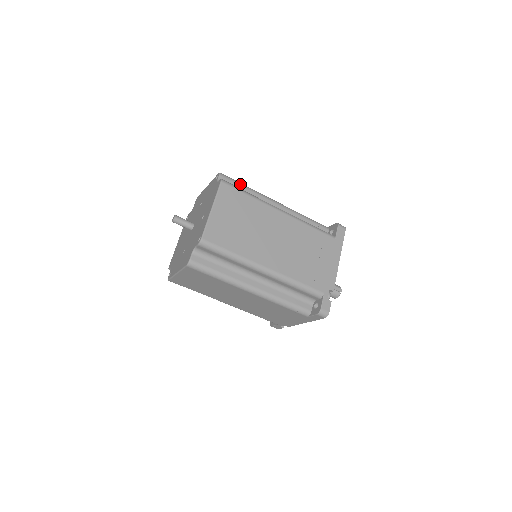
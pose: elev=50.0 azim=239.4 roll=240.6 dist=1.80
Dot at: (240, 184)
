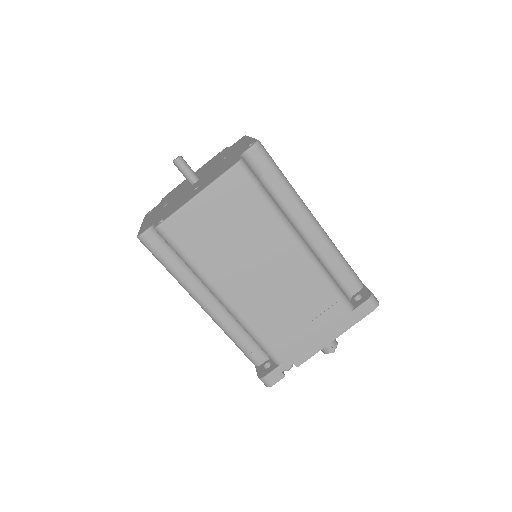
Dot at: (276, 172)
